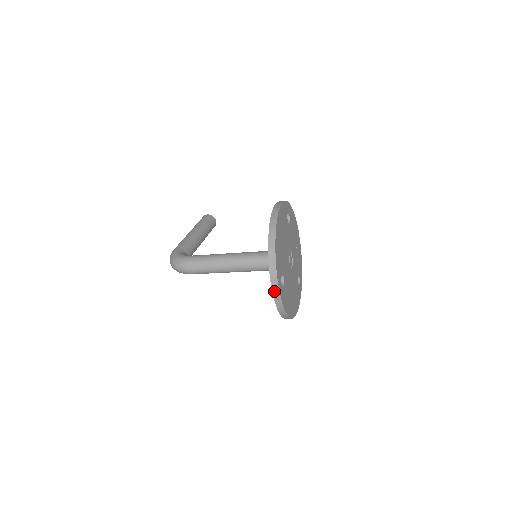
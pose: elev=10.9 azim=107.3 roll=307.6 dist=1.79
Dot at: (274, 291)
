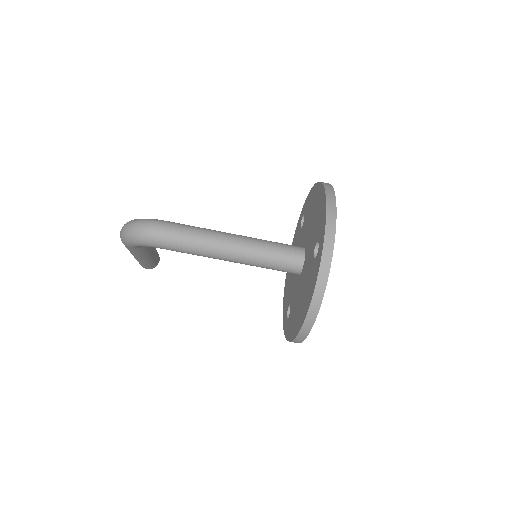
Dot at: (326, 247)
